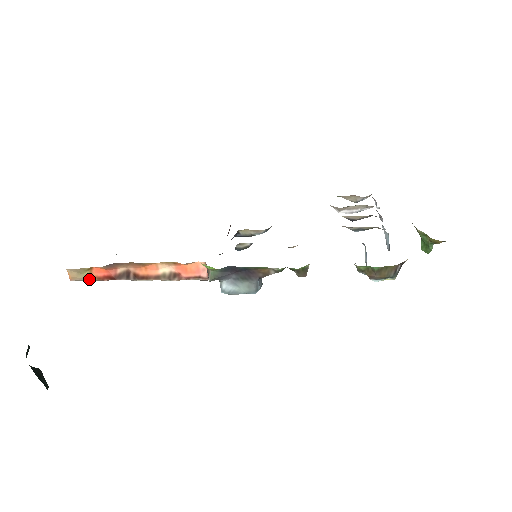
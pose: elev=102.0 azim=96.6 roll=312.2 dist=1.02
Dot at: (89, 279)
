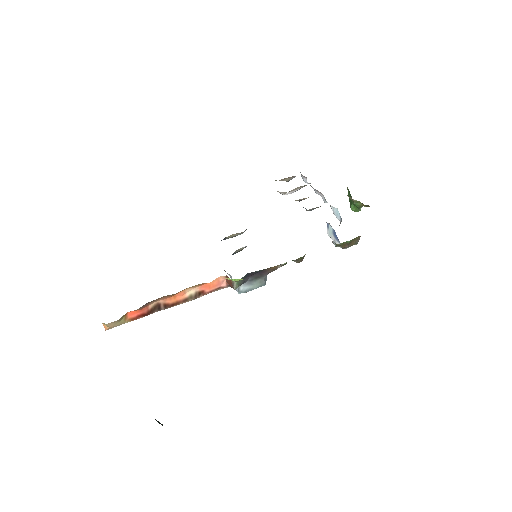
Dot at: (124, 323)
